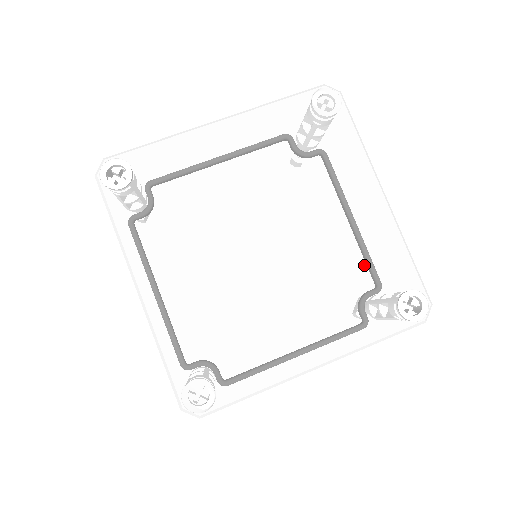
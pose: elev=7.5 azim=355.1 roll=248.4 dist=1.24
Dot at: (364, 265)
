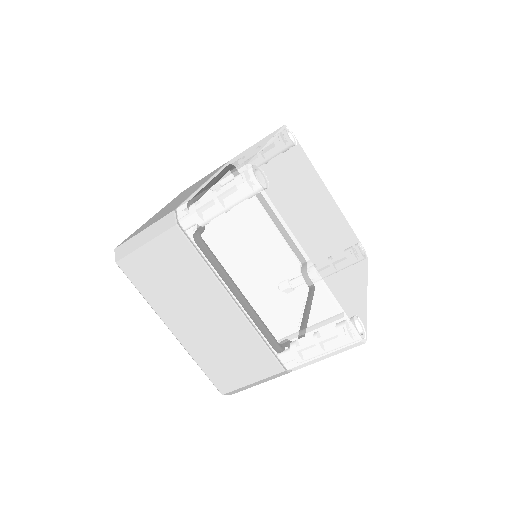
Dot at: (350, 286)
